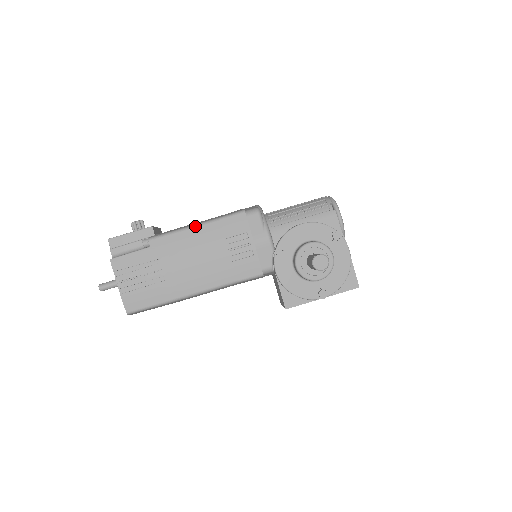
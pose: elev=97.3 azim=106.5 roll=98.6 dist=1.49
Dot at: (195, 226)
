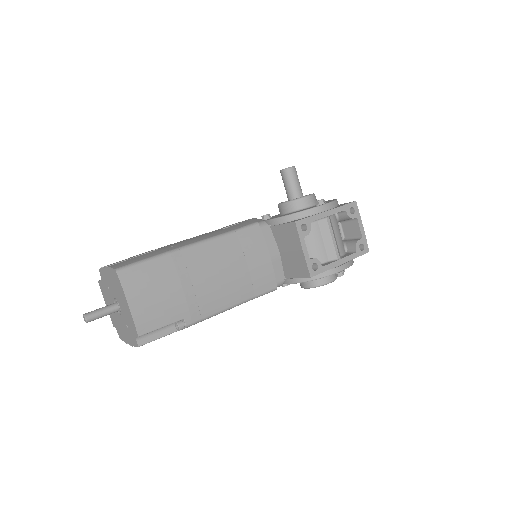
Dot at: occluded
